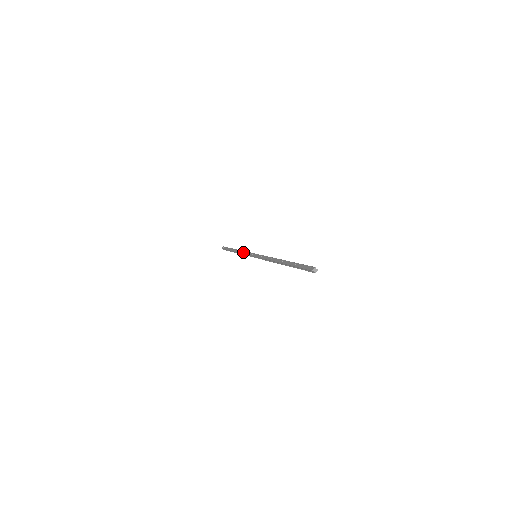
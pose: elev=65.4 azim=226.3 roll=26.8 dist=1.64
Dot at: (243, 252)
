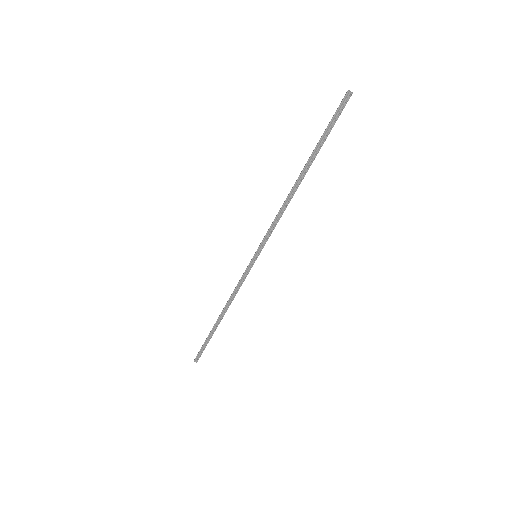
Dot at: occluded
